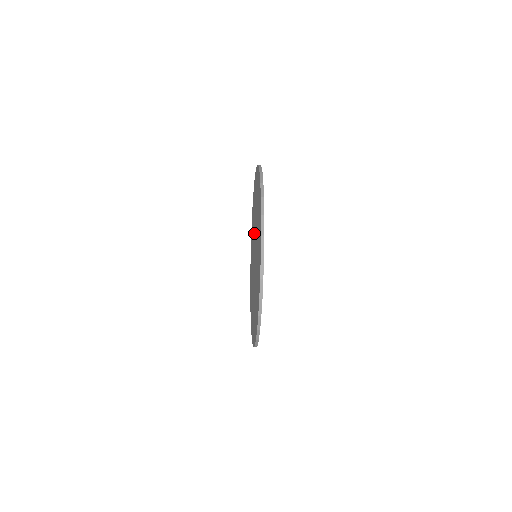
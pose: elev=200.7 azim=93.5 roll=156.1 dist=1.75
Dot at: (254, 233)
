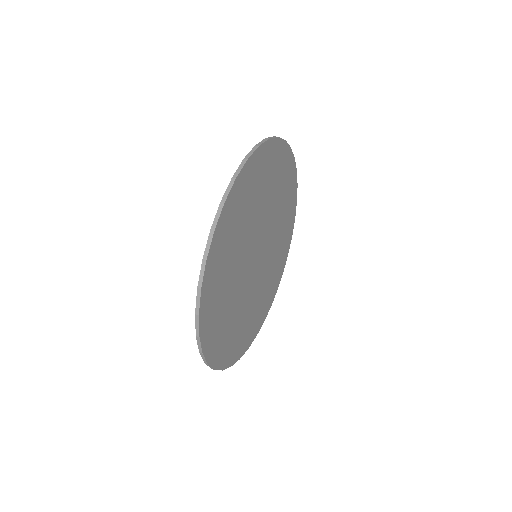
Dot at: occluded
